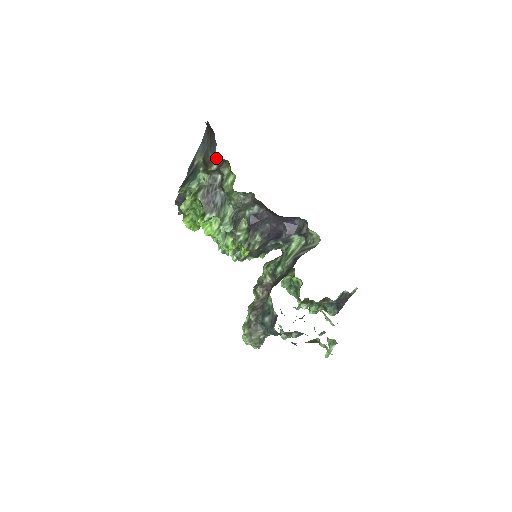
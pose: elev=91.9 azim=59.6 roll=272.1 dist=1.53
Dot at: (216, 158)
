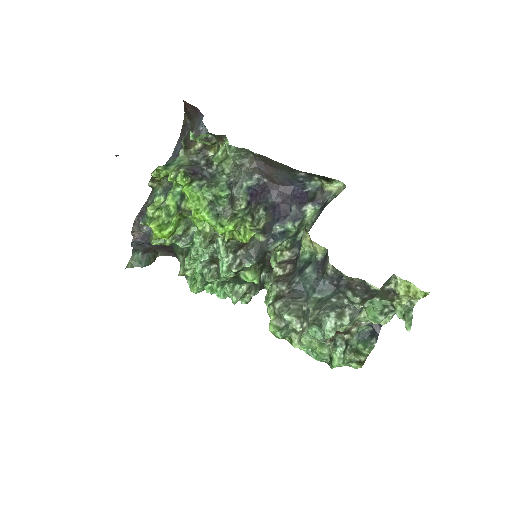
Dot at: occluded
